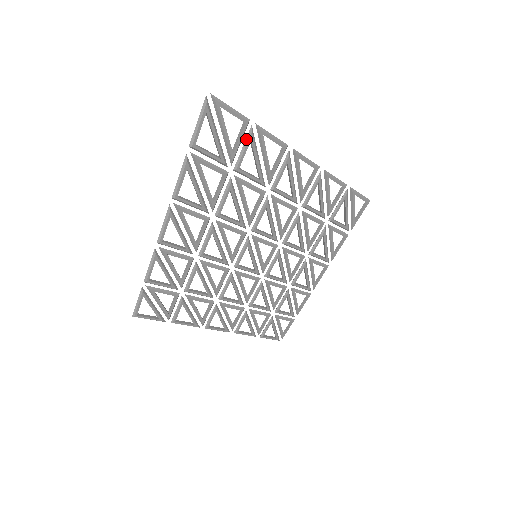
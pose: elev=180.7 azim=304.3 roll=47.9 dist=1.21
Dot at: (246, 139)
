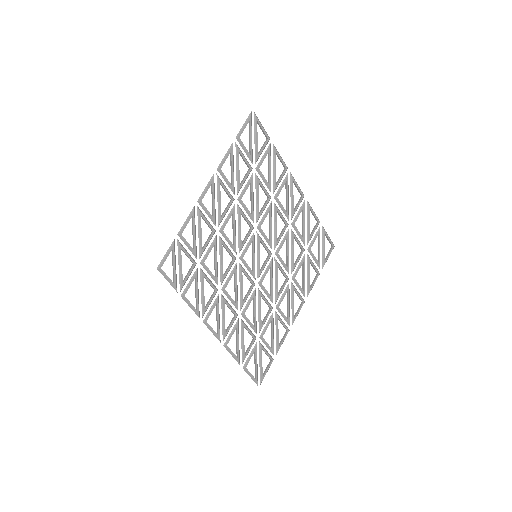
Dot at: (266, 150)
